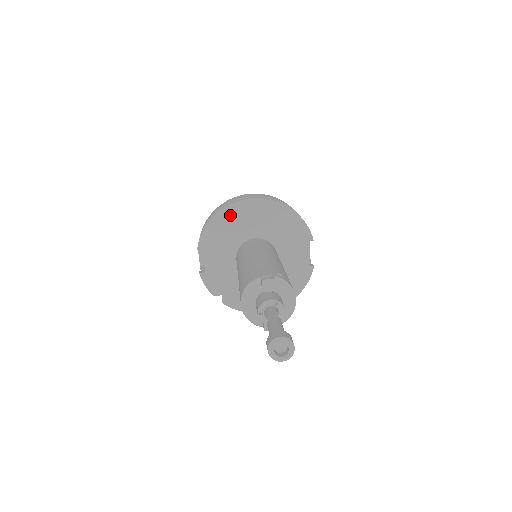
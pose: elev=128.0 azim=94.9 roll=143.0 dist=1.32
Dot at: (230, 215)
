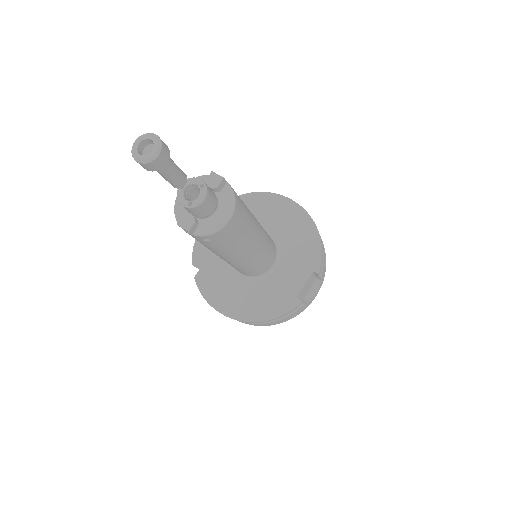
Dot at: (260, 201)
